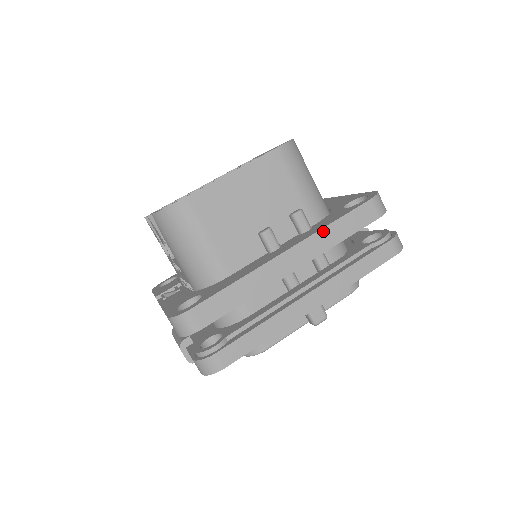
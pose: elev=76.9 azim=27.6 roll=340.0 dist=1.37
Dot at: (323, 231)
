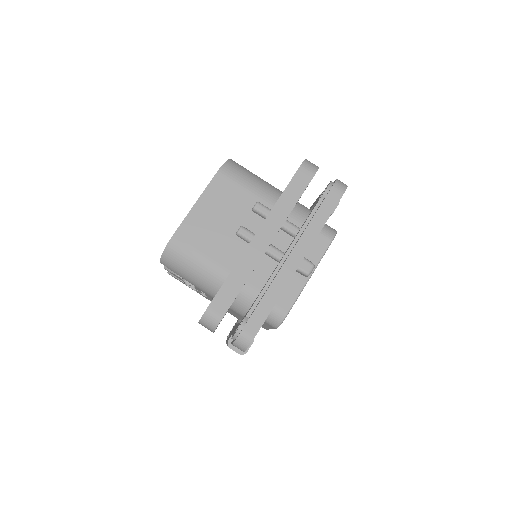
Dot at: (276, 206)
